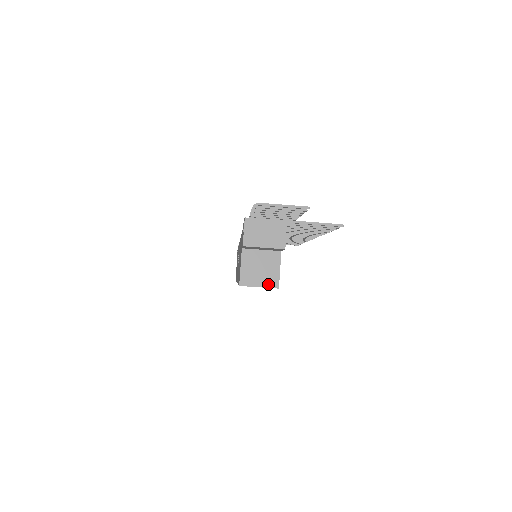
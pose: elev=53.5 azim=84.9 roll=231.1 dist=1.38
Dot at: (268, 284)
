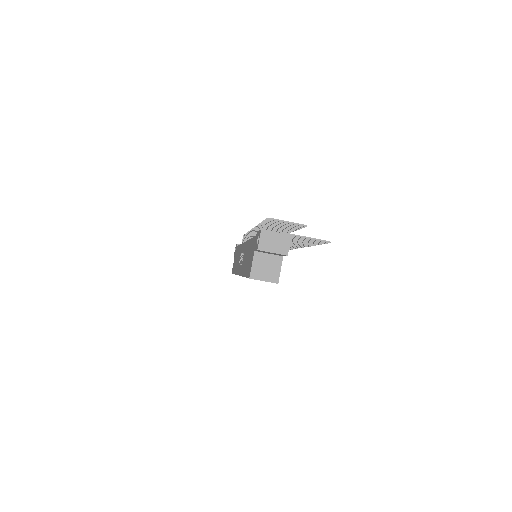
Dot at: (271, 280)
